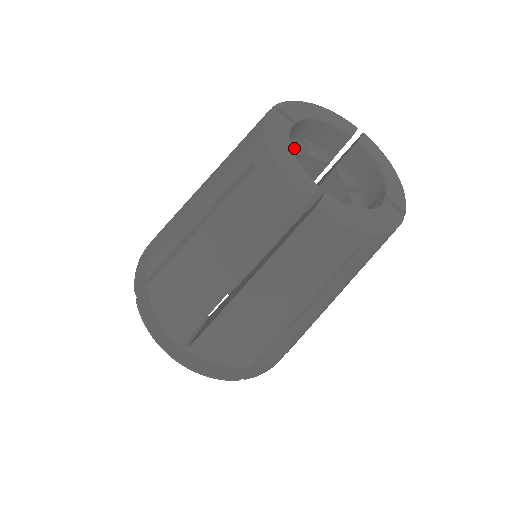
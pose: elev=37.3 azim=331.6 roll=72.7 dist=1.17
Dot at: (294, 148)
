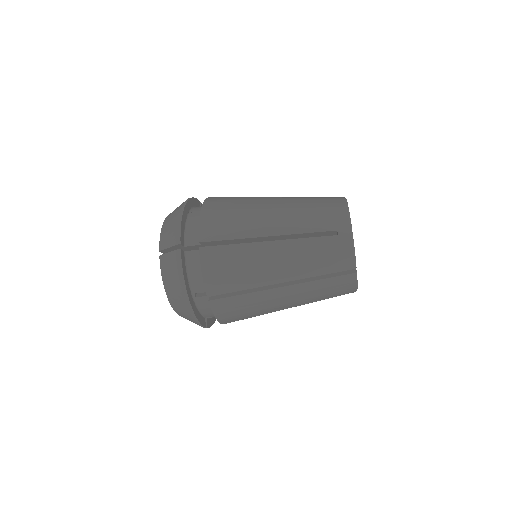
Dot at: occluded
